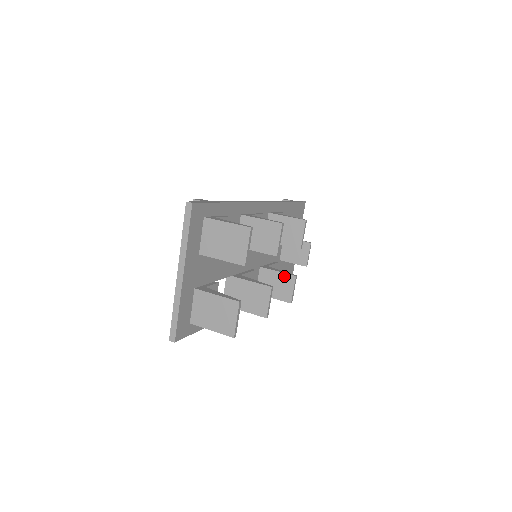
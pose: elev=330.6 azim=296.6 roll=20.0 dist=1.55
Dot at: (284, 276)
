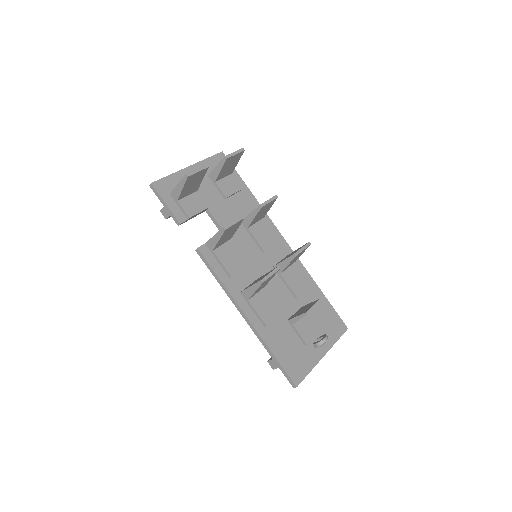
Dot at: (270, 271)
